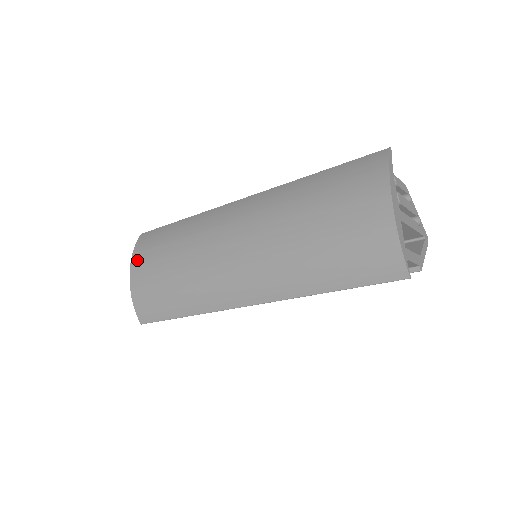
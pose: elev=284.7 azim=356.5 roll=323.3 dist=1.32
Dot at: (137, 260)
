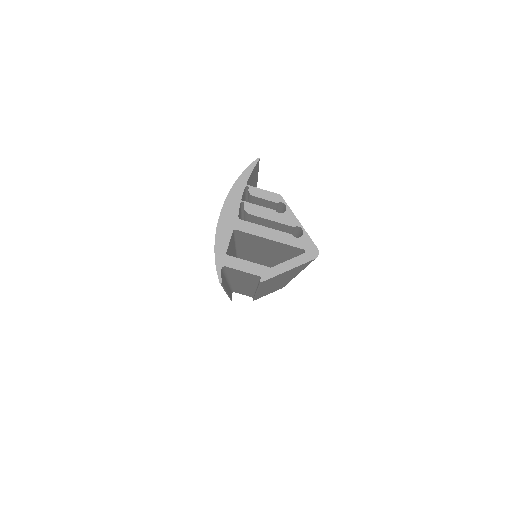
Dot at: occluded
